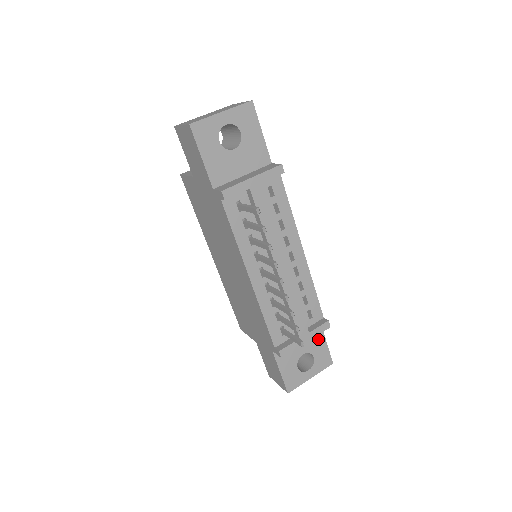
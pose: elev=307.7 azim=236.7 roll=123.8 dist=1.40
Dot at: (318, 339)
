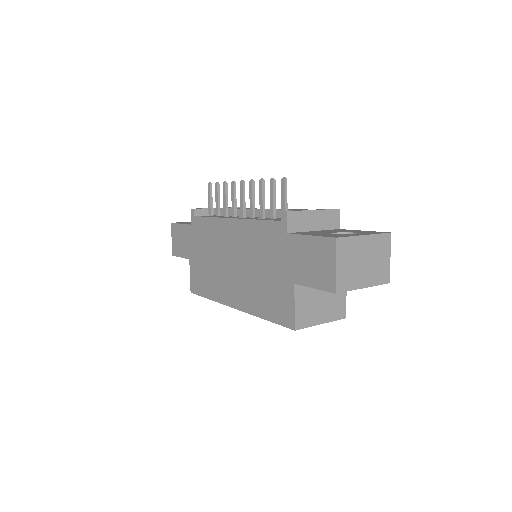
Dot at: occluded
